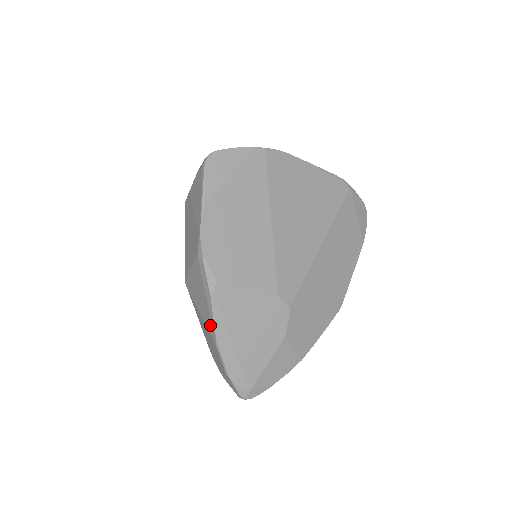
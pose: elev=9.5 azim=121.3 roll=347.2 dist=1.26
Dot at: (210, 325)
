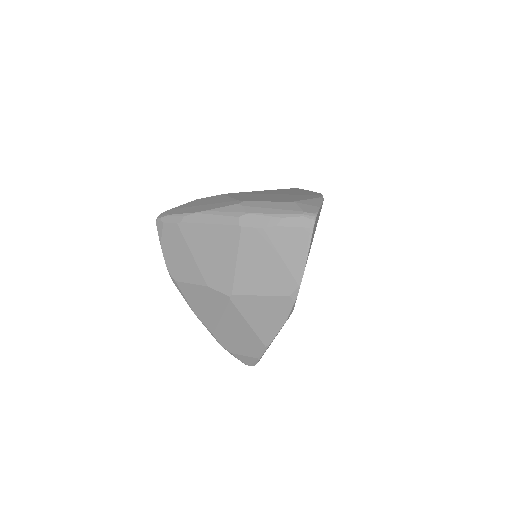
Dot at: (267, 335)
